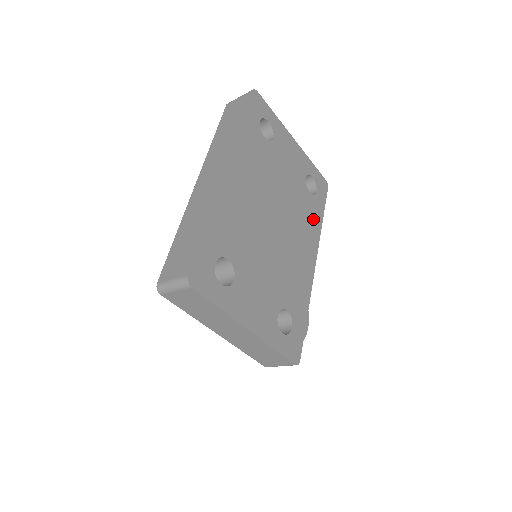
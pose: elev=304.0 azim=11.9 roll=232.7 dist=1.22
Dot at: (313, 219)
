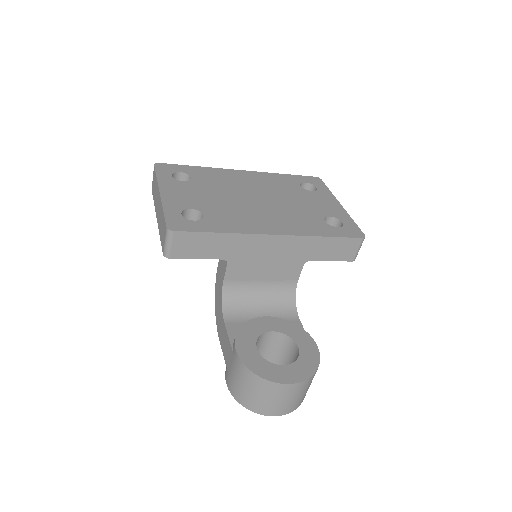
Dot at: (309, 227)
